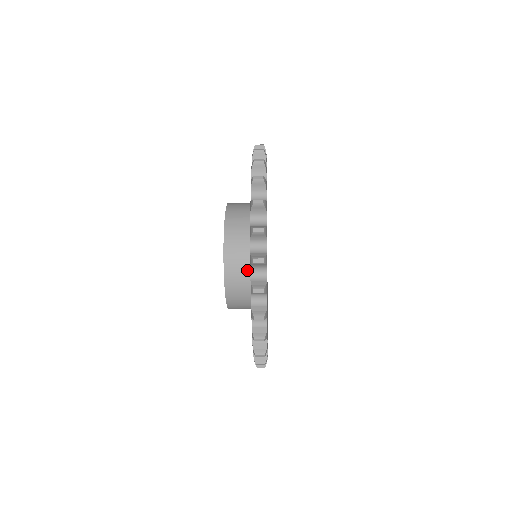
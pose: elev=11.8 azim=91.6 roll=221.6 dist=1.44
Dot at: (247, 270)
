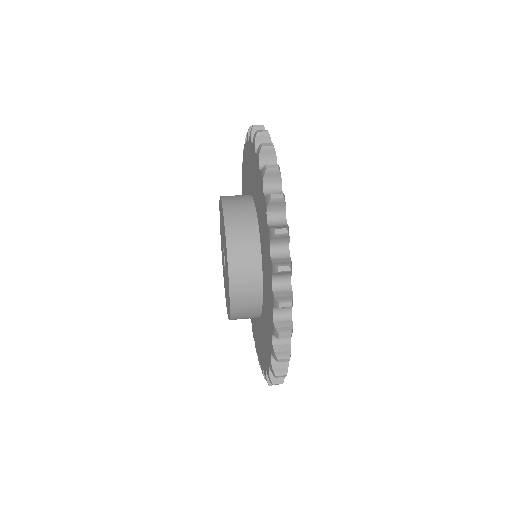
Dot at: occluded
